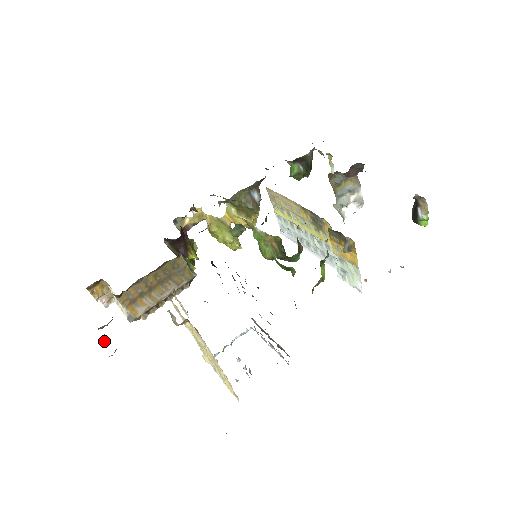
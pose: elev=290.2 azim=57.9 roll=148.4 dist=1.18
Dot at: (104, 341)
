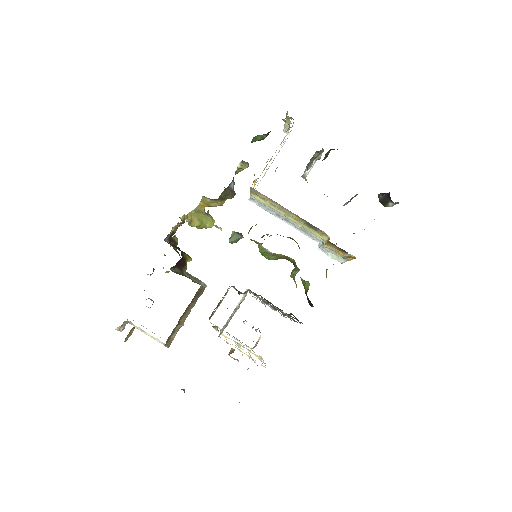
Dot at: occluded
